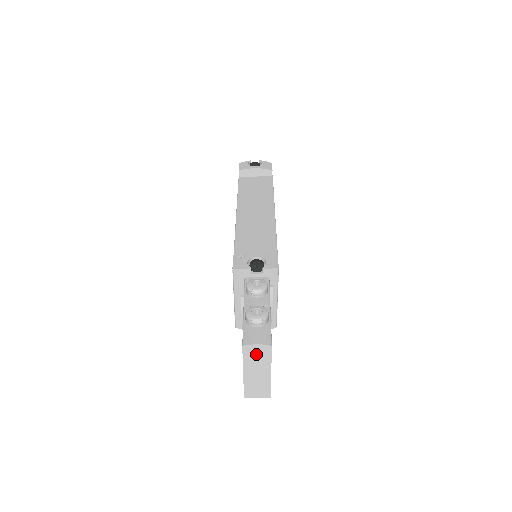
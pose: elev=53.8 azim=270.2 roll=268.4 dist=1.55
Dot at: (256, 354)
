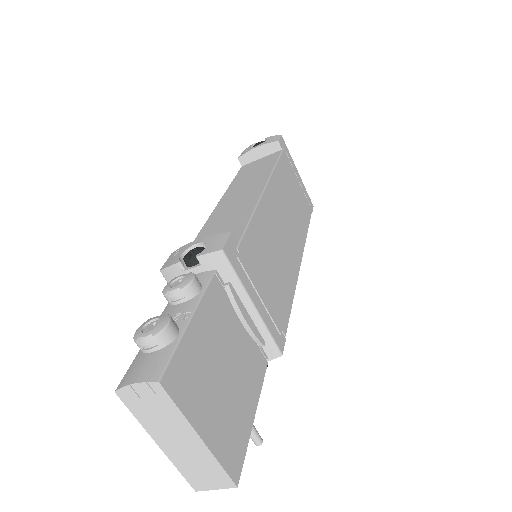
Dot at: (148, 404)
